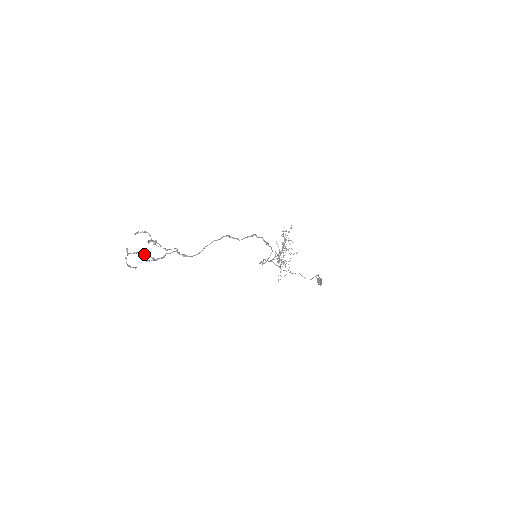
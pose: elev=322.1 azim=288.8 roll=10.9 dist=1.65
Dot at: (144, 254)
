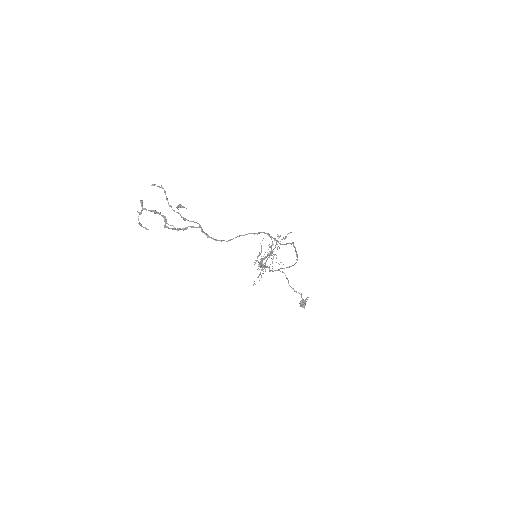
Dot at: (165, 217)
